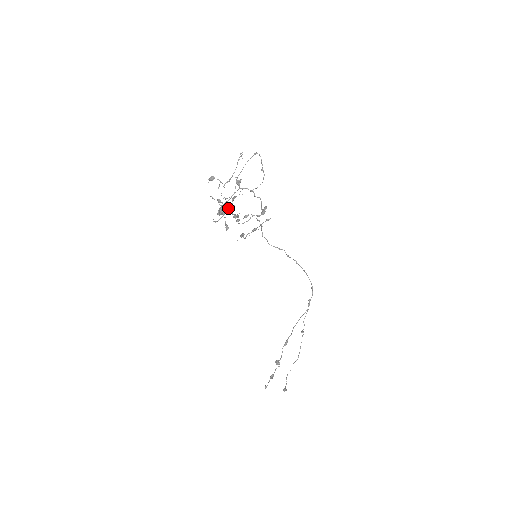
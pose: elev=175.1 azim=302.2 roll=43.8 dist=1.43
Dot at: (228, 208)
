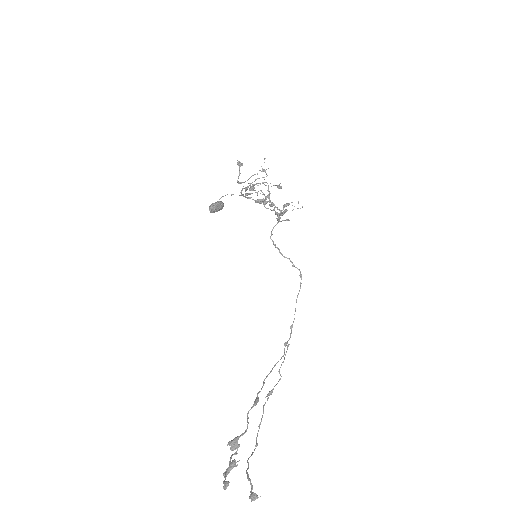
Dot at: (222, 208)
